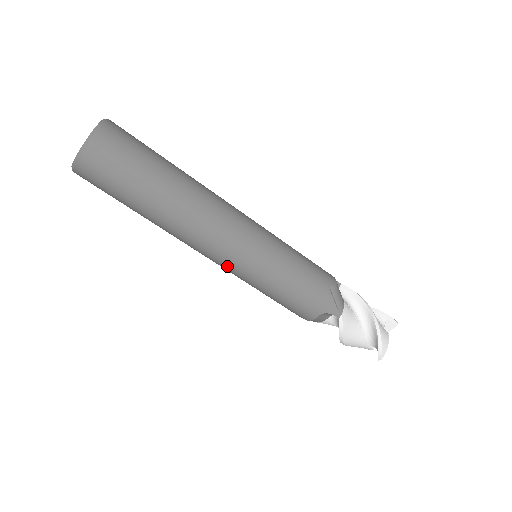
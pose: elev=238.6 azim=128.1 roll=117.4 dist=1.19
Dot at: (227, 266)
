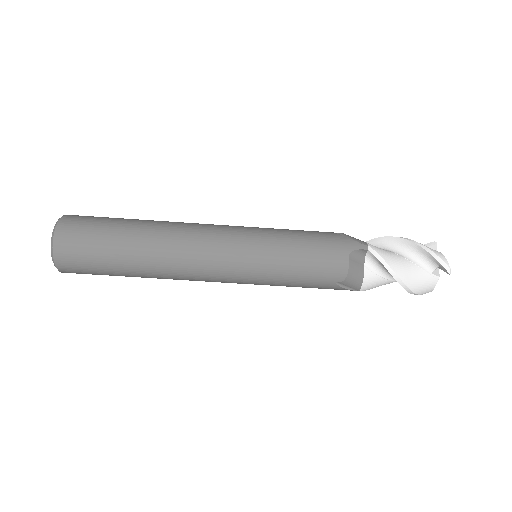
Dot at: (230, 264)
